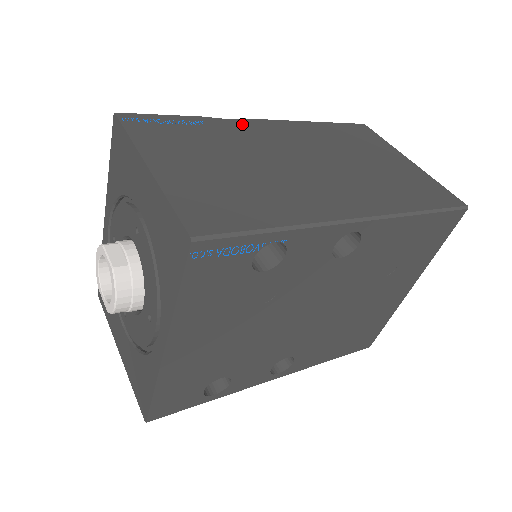
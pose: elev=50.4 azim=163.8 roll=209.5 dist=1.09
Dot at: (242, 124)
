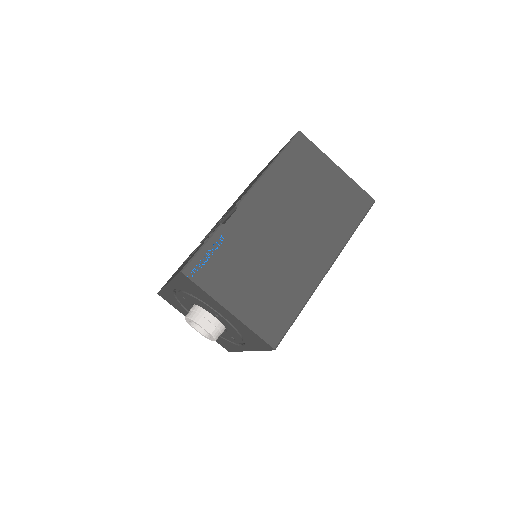
Dot at: (241, 216)
